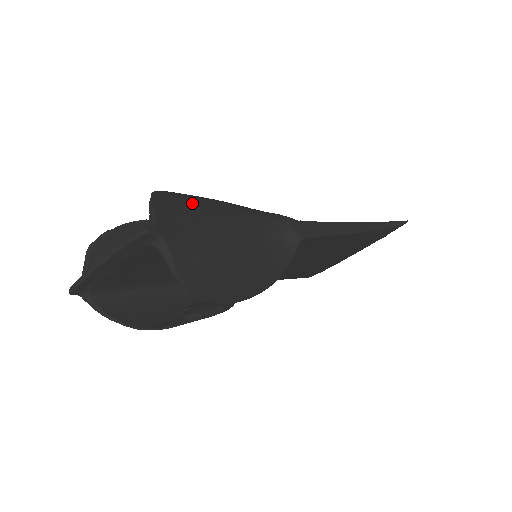
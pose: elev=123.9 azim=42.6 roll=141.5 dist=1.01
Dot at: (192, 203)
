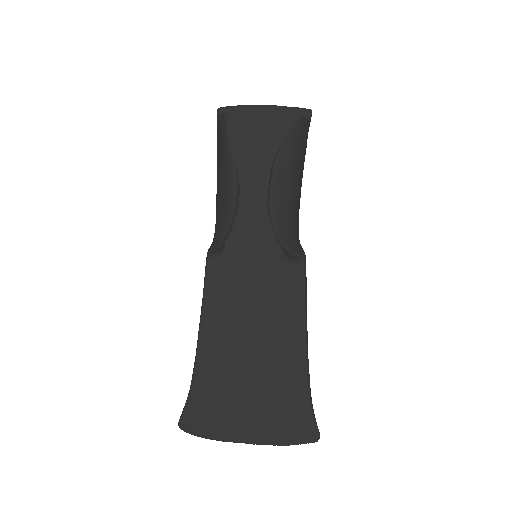
Dot at: occluded
